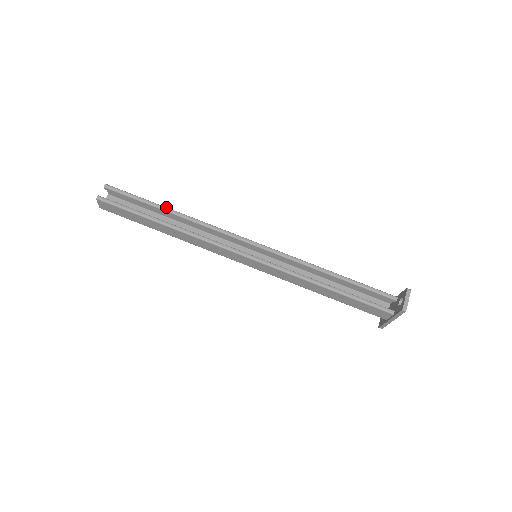
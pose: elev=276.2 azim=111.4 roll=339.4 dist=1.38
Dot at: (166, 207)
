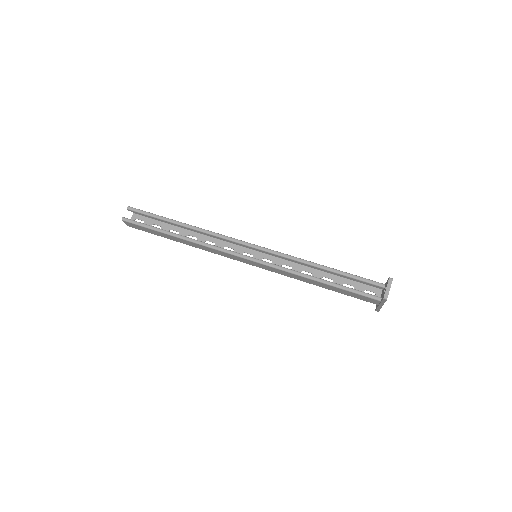
Dot at: (177, 221)
